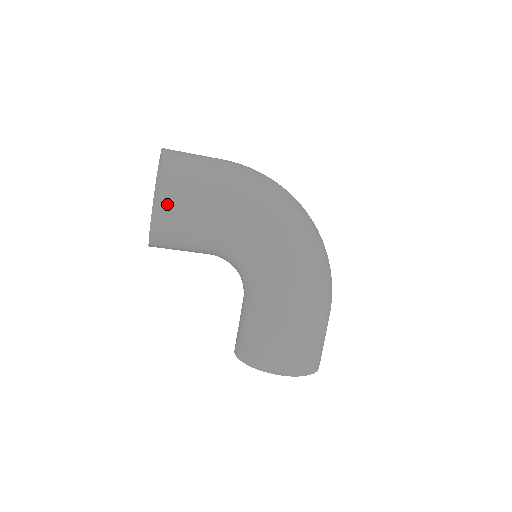
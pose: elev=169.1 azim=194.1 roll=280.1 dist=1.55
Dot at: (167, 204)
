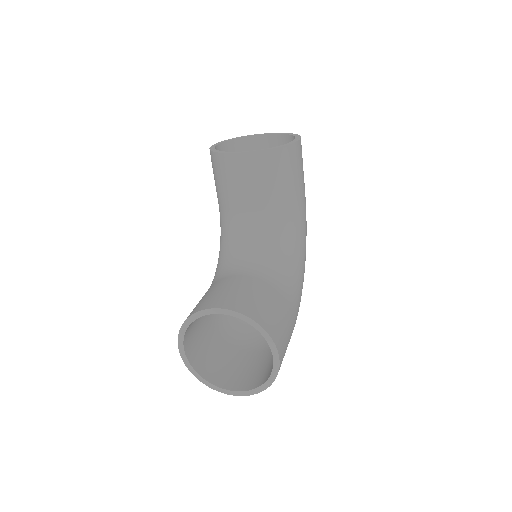
Dot at: (300, 148)
